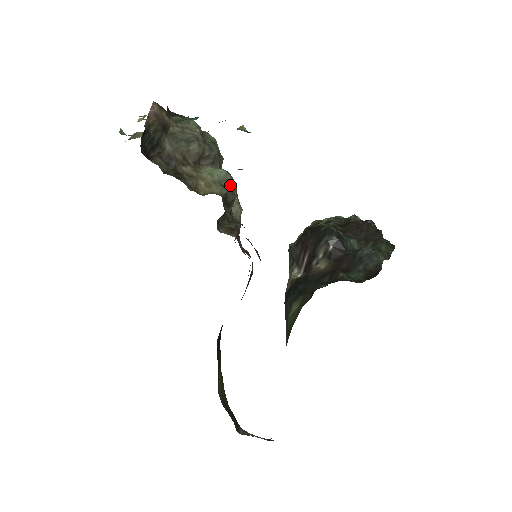
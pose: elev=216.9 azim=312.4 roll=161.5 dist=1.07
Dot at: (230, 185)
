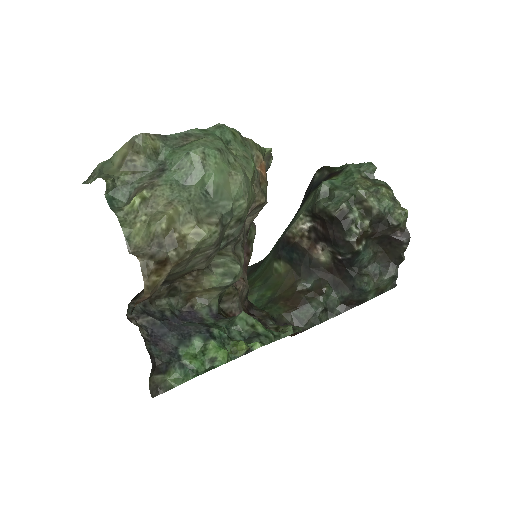
Dot at: occluded
